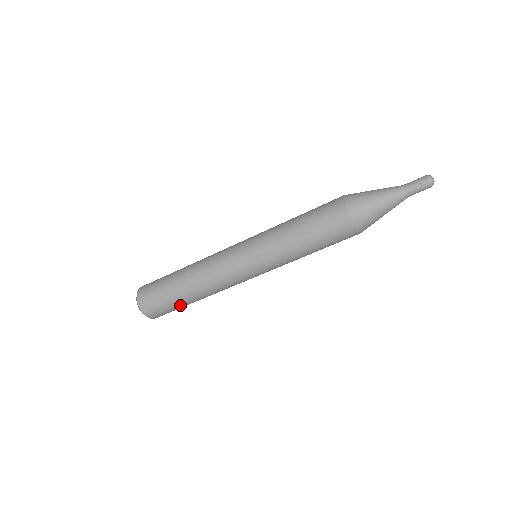
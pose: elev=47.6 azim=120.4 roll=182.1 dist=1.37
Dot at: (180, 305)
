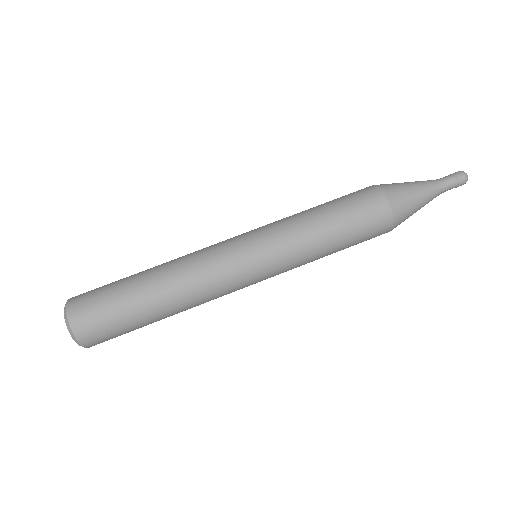
Dot at: (128, 303)
